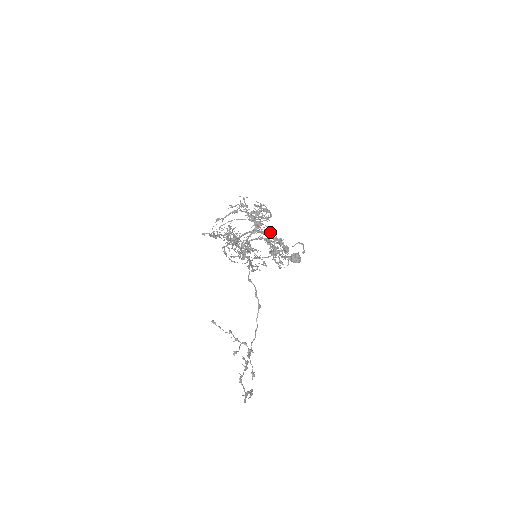
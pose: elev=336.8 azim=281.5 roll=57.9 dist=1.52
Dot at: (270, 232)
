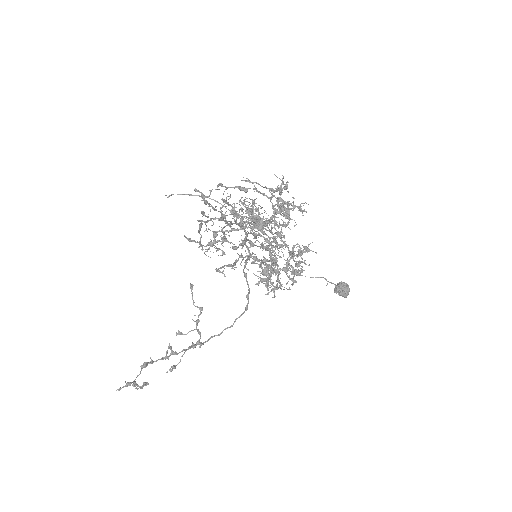
Dot at: occluded
